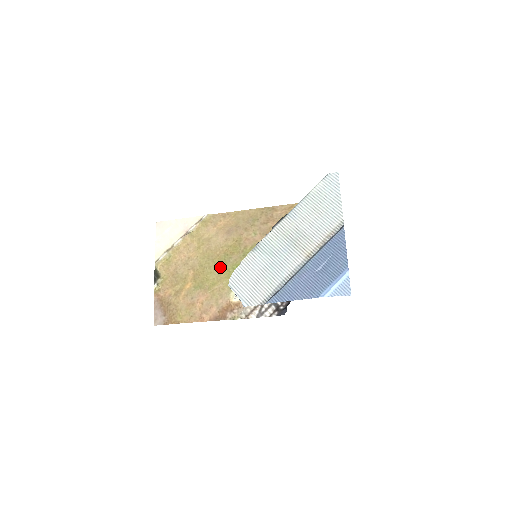
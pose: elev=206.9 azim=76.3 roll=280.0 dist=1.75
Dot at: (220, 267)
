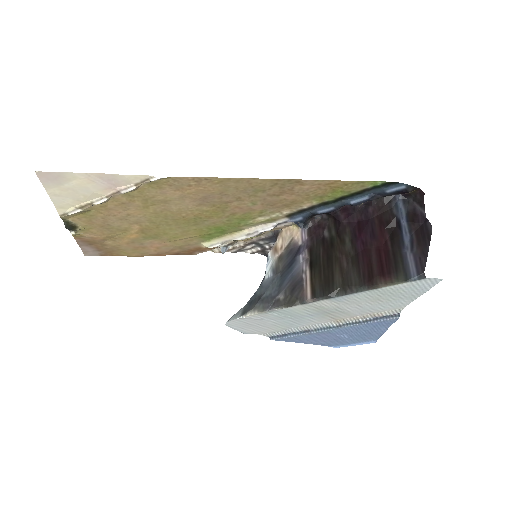
Dot at: (187, 227)
